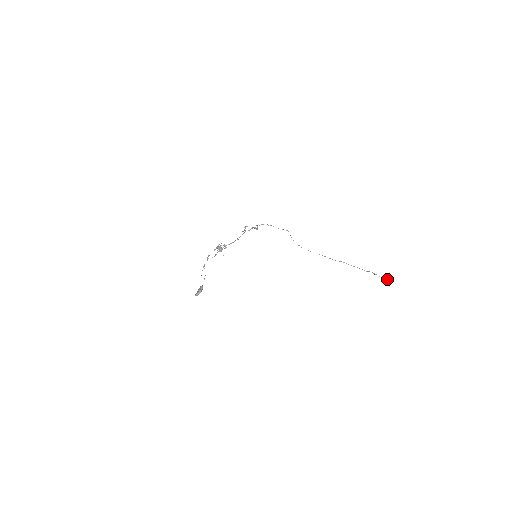
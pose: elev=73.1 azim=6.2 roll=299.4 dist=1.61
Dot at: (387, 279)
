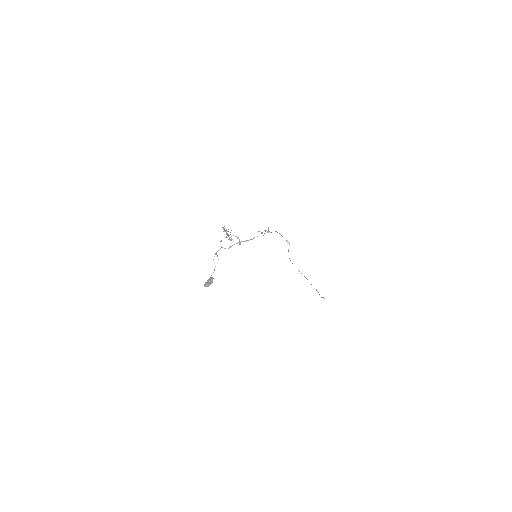
Dot at: occluded
